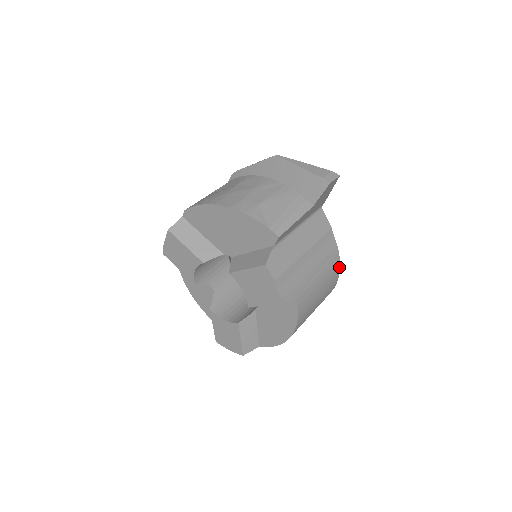
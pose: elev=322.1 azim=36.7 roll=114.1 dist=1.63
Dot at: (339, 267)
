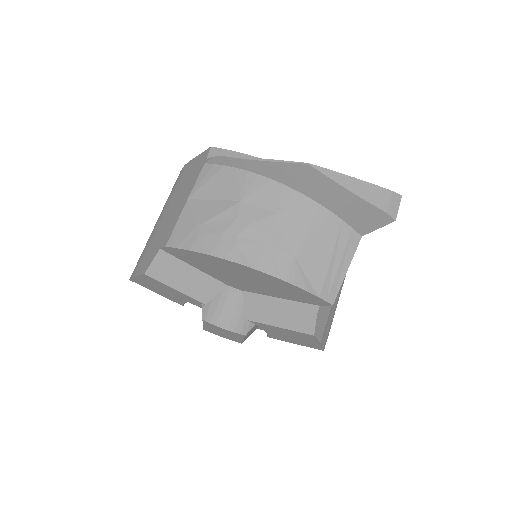
Dot at: occluded
